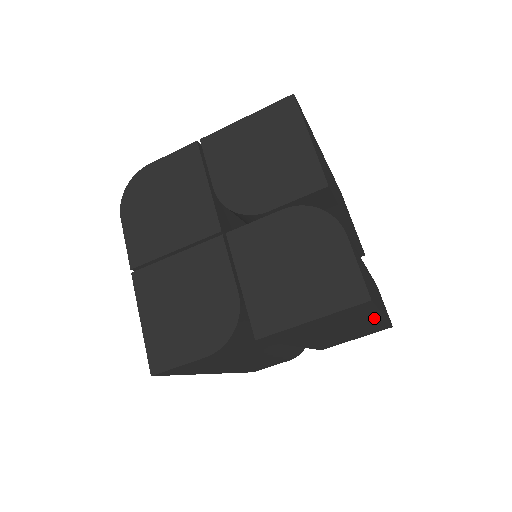
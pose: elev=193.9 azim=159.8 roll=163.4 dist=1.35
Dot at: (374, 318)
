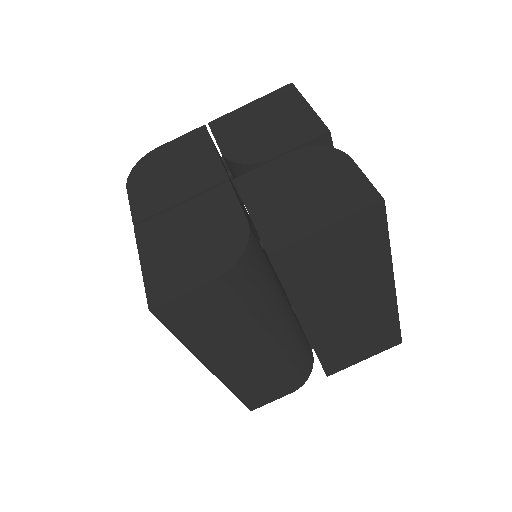
Dot at: (385, 282)
